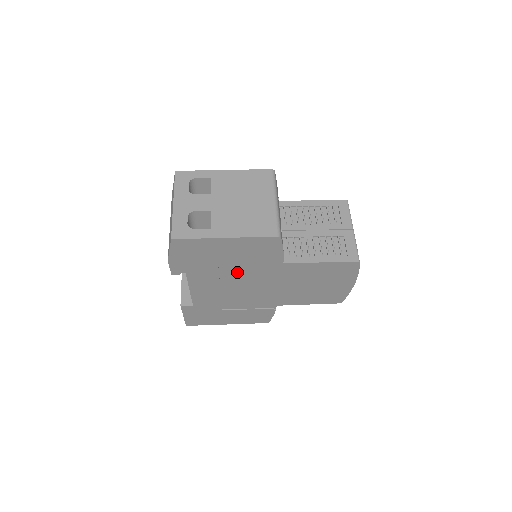
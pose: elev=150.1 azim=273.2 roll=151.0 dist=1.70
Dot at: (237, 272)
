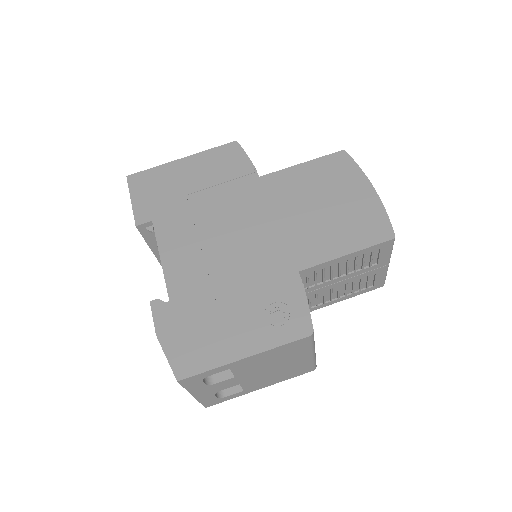
Dot at: occluded
